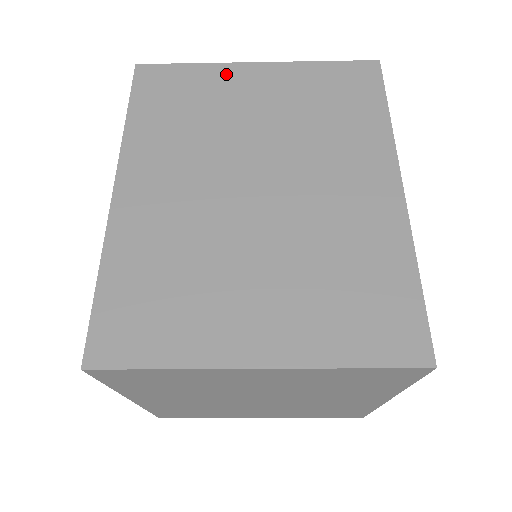
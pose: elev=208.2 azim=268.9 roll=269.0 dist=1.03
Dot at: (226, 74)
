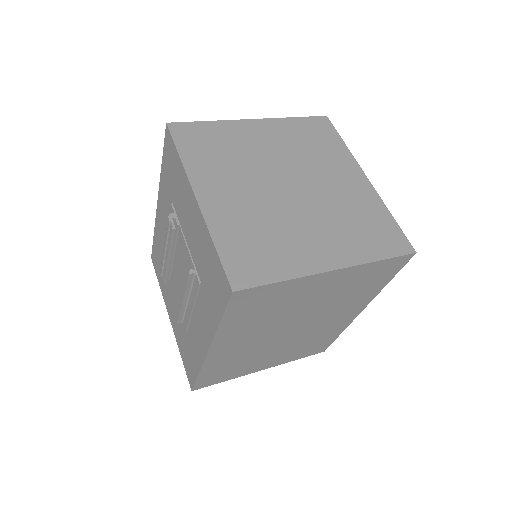
Dot at: (305, 283)
